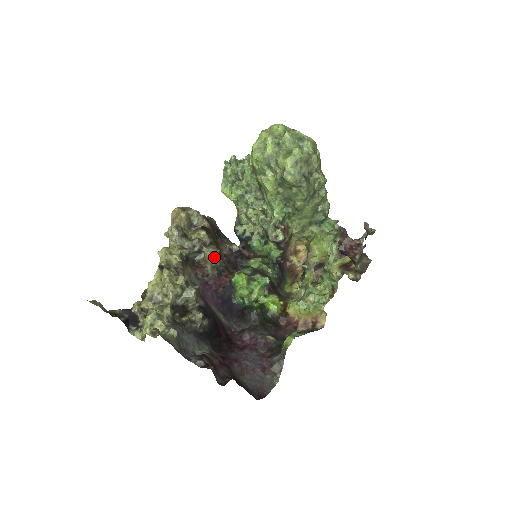
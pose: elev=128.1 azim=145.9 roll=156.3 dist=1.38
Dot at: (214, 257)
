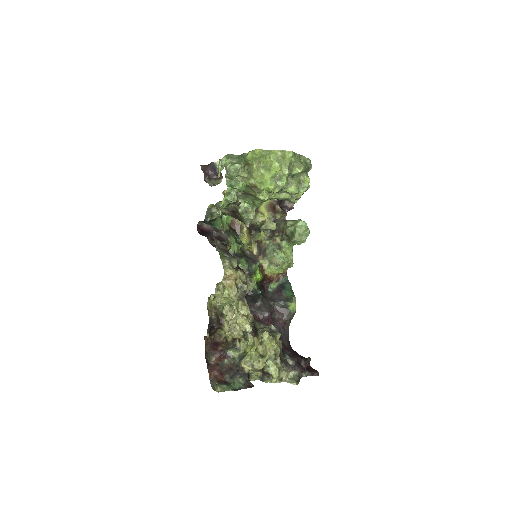
Dot at: (253, 287)
